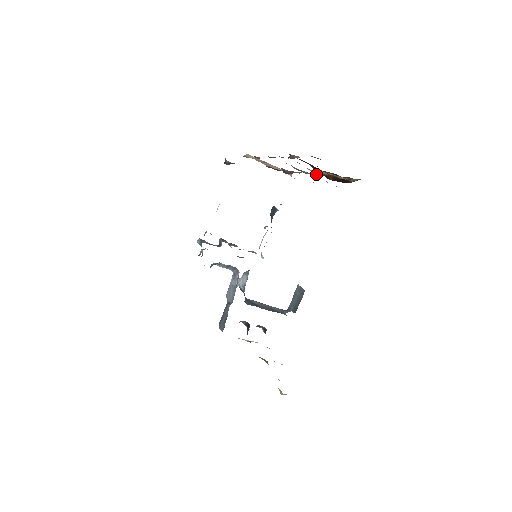
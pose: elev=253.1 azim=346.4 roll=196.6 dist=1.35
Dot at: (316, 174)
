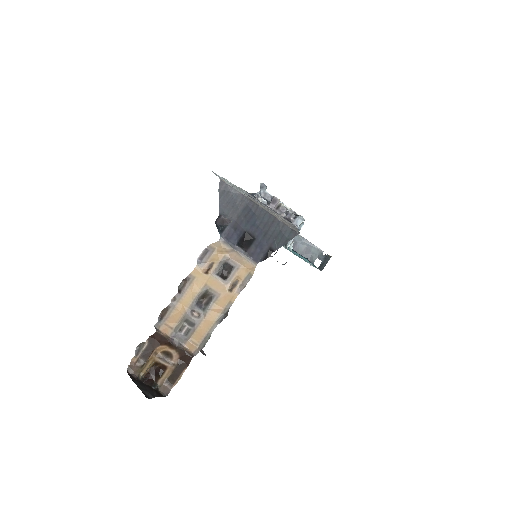
Dot at: (190, 336)
